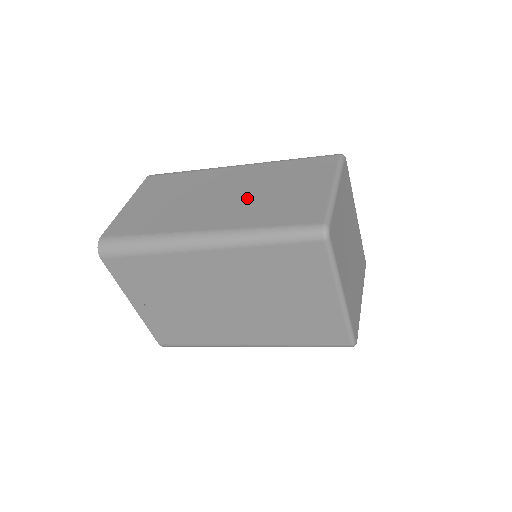
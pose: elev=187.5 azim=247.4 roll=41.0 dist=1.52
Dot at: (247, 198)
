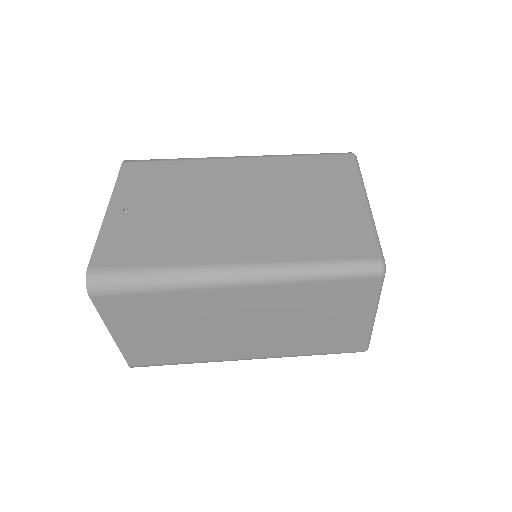
Dot at: occluded
